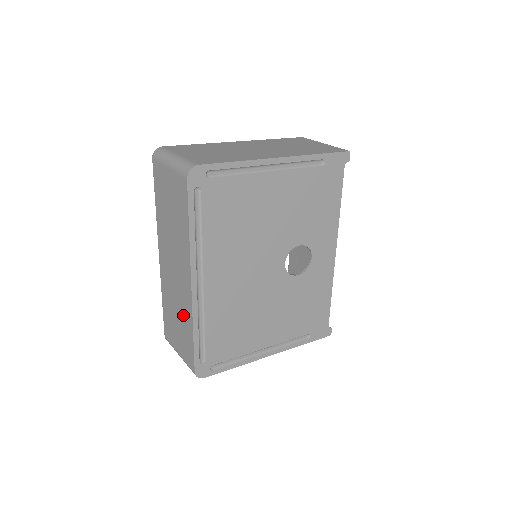
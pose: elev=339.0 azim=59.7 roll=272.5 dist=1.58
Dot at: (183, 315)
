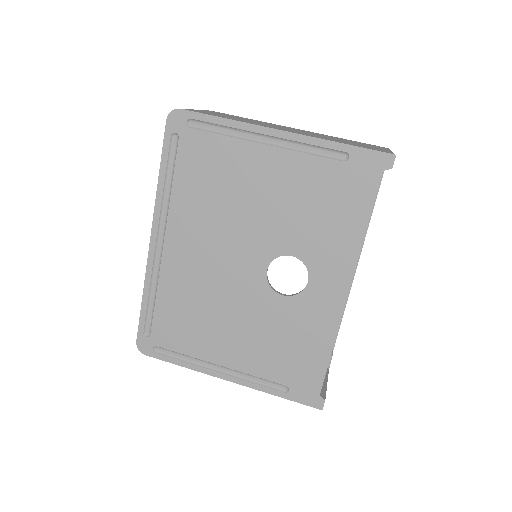
Dot at: occluded
